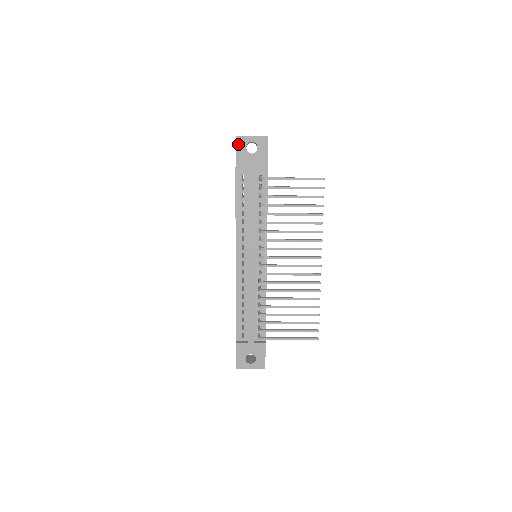
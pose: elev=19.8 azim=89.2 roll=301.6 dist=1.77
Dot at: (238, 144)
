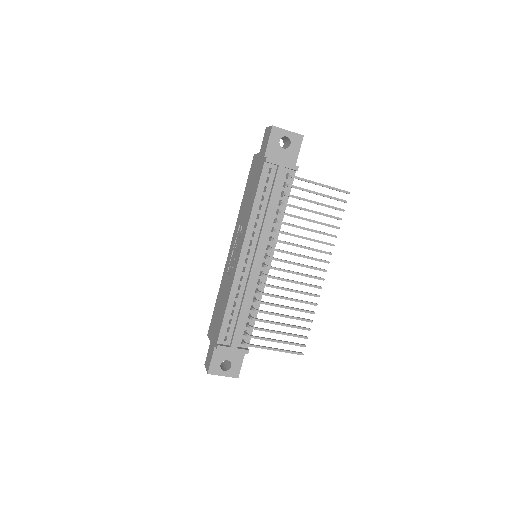
Dot at: (273, 135)
